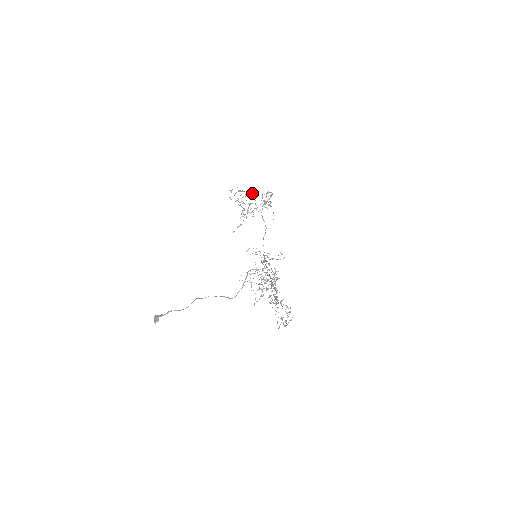
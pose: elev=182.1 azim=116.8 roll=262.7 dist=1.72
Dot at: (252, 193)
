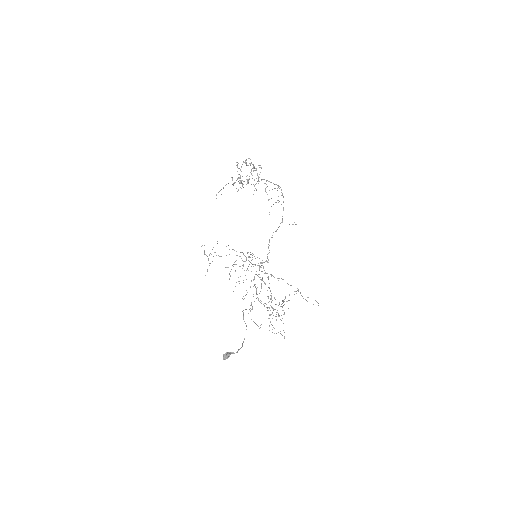
Dot at: occluded
